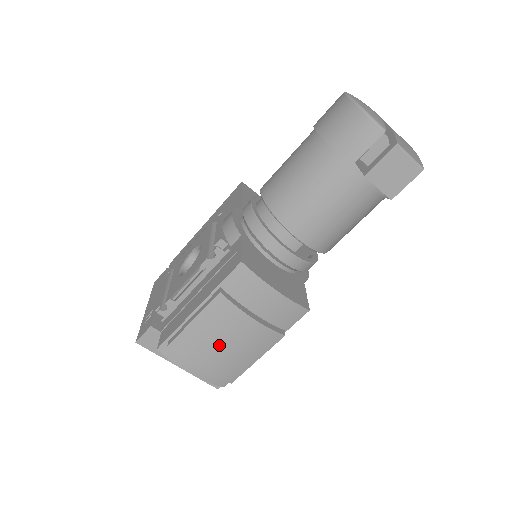
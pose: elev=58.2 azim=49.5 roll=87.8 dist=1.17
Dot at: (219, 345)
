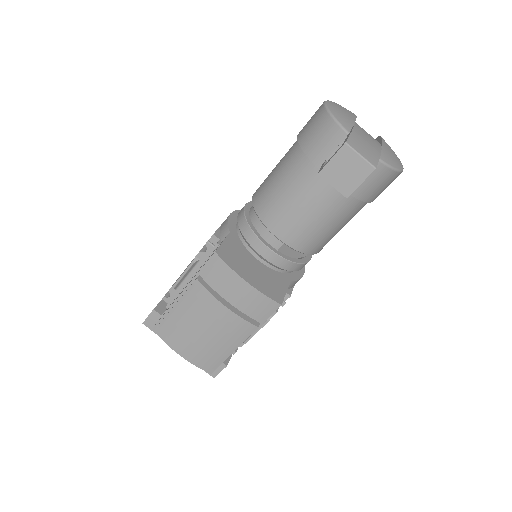
Dot at: (198, 329)
